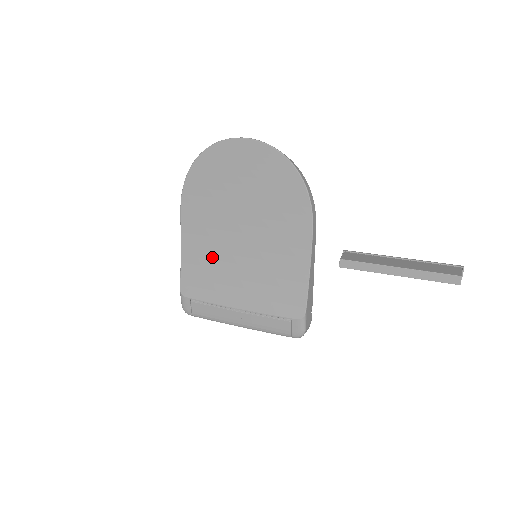
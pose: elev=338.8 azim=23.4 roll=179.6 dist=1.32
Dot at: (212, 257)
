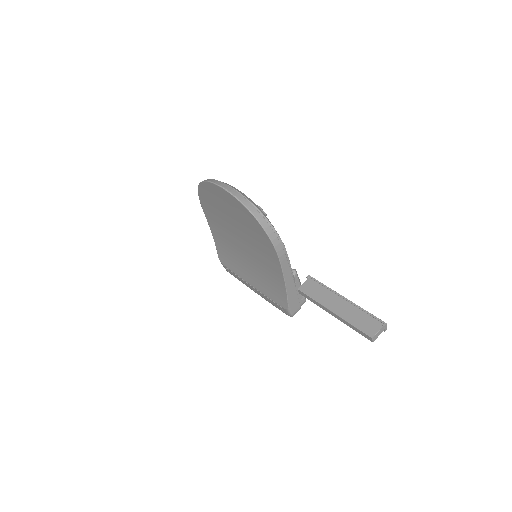
Dot at: (230, 248)
